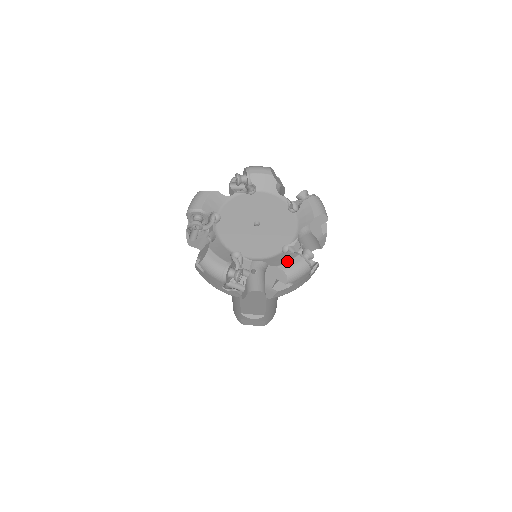
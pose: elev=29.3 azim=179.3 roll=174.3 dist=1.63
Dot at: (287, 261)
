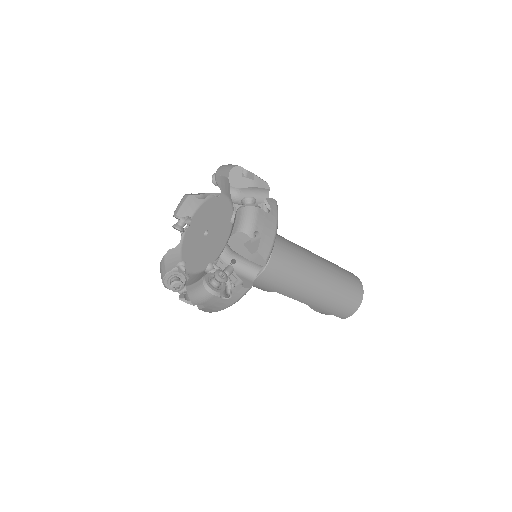
Dot at: (193, 283)
